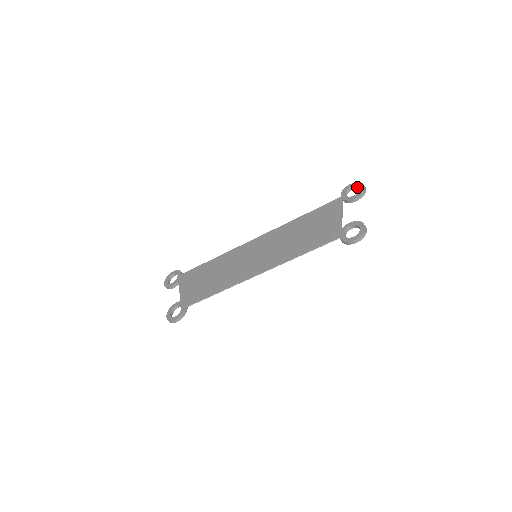
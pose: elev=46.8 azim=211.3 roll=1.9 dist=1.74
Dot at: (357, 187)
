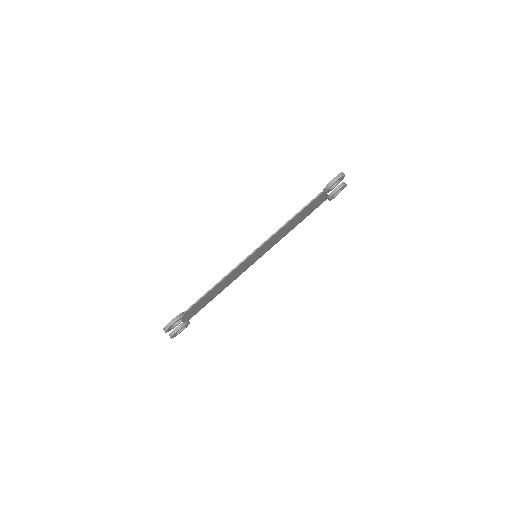
Dot at: (340, 190)
